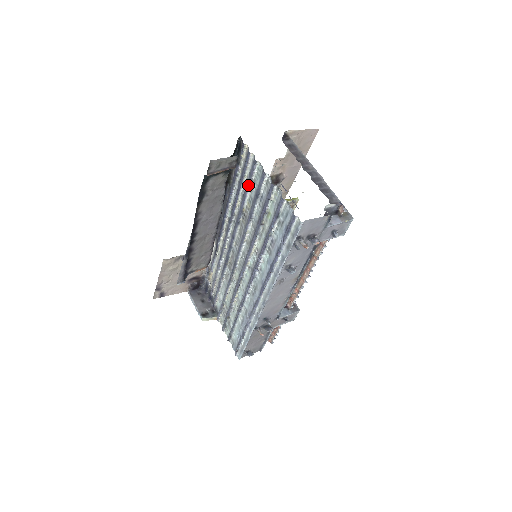
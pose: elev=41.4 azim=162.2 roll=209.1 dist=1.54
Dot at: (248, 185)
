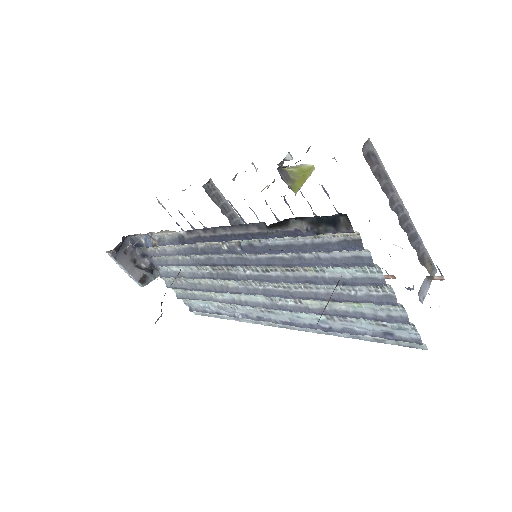
Dot at: (330, 266)
